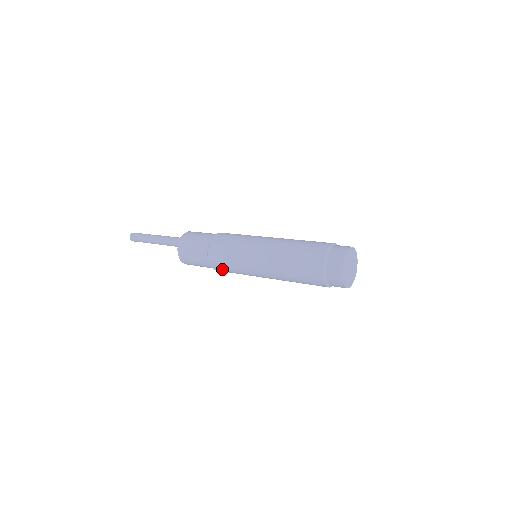
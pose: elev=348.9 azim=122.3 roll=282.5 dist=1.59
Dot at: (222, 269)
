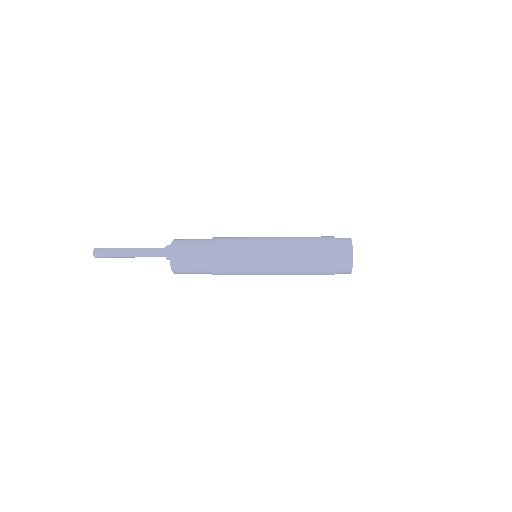
Dot at: (225, 274)
